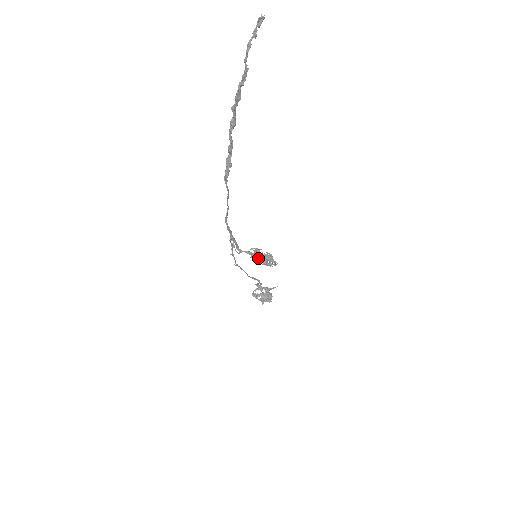
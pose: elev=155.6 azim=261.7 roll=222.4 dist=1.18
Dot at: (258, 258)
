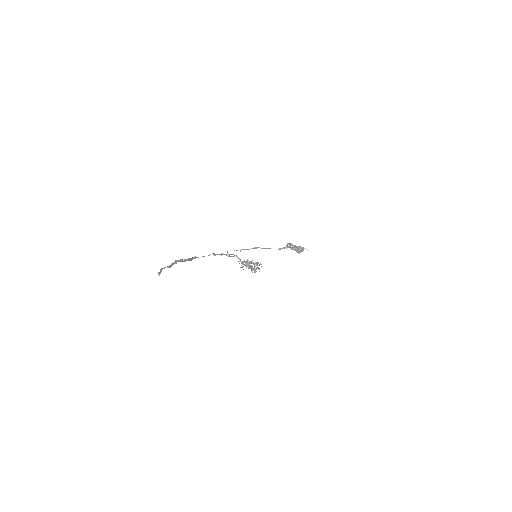
Dot at: (240, 267)
